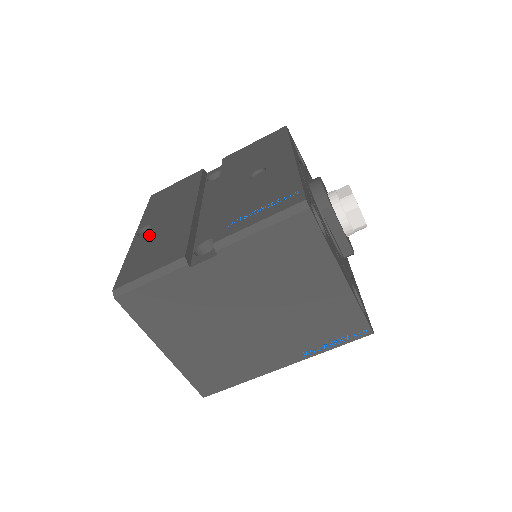
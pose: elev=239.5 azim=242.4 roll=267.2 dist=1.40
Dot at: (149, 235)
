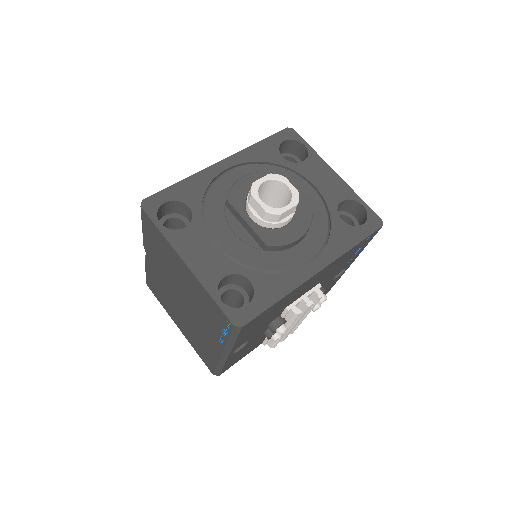
Dot at: occluded
